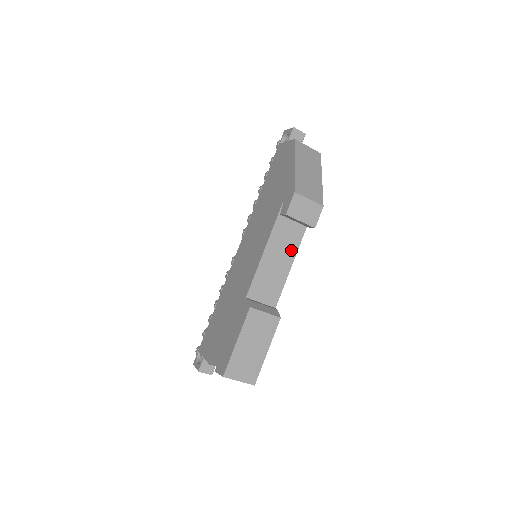
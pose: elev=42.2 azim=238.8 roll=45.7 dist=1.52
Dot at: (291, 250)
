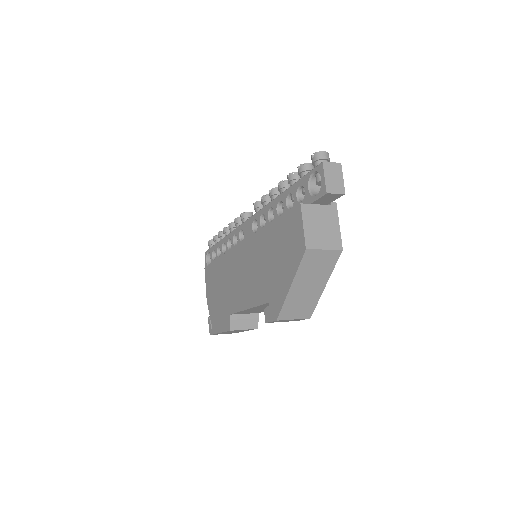
Dot at: occluded
